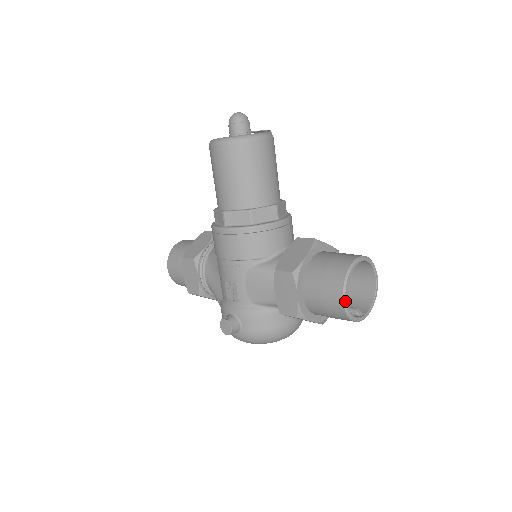
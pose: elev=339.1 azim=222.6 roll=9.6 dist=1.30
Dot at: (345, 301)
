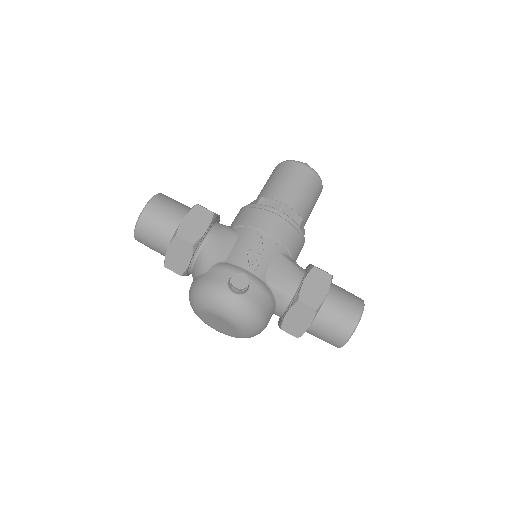
Dot at: occluded
